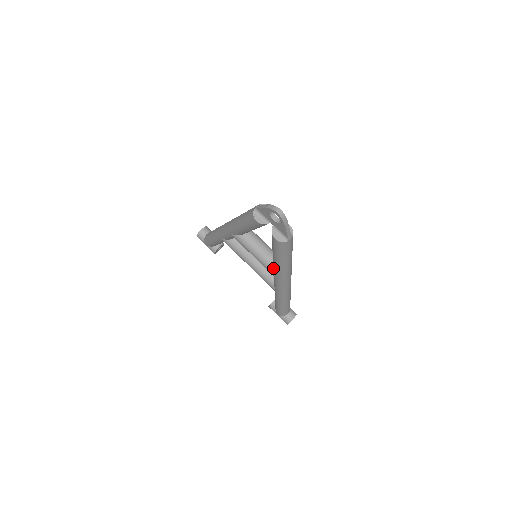
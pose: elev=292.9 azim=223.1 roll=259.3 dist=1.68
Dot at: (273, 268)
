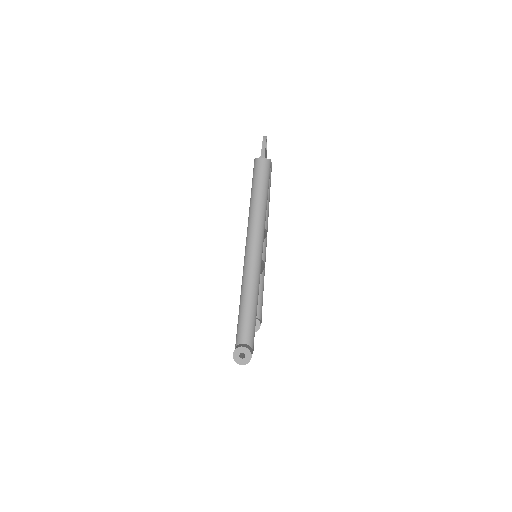
Dot at: occluded
